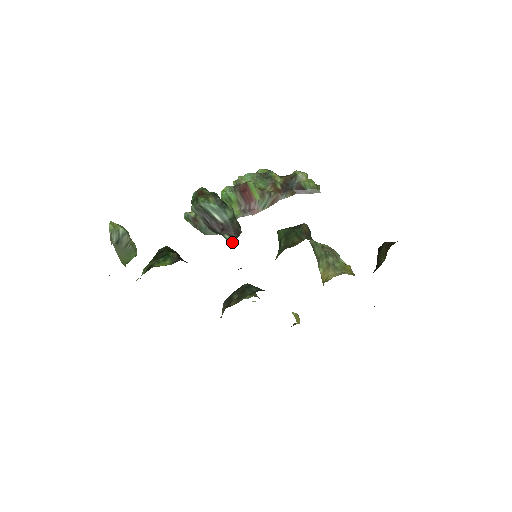
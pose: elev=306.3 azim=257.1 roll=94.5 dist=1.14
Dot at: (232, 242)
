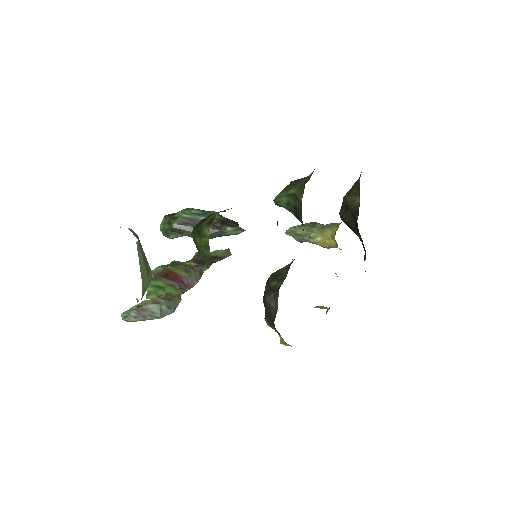
Dot at: (240, 229)
